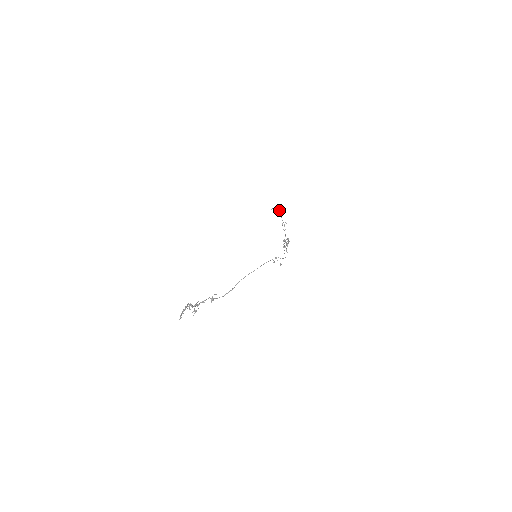
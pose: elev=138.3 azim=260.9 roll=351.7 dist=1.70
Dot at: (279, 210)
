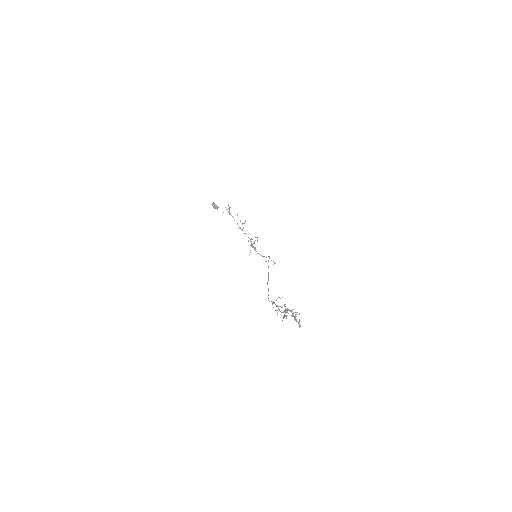
Dot at: (228, 208)
